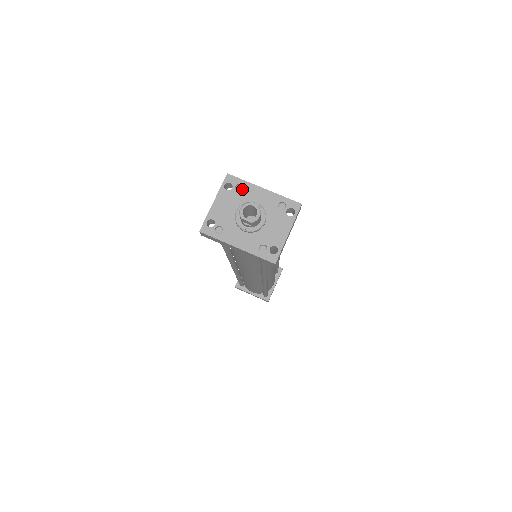
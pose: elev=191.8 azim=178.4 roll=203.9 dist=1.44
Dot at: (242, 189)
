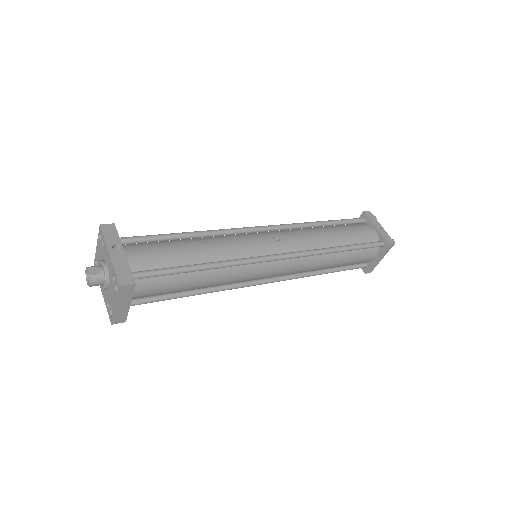
Dot at: (103, 245)
